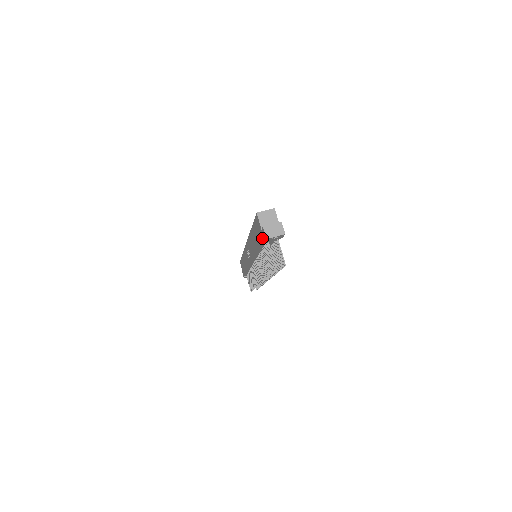
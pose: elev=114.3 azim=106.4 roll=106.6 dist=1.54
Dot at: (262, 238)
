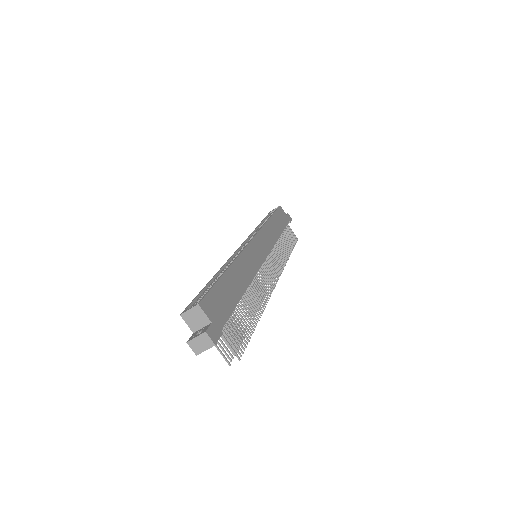
Dot at: occluded
